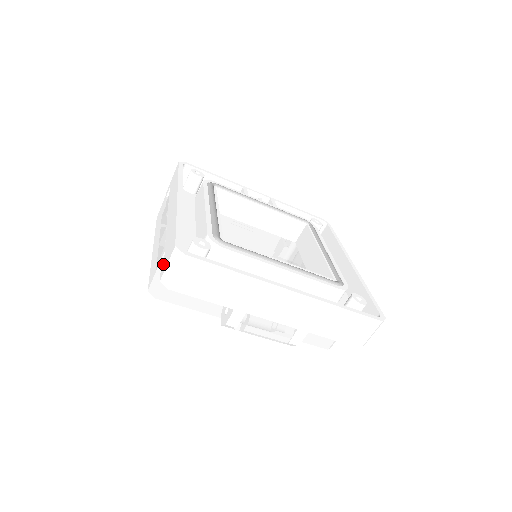
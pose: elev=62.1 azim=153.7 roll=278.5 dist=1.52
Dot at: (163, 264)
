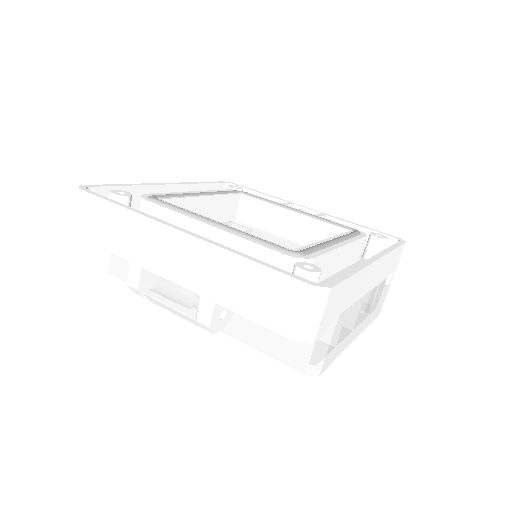
Dot at: occluded
